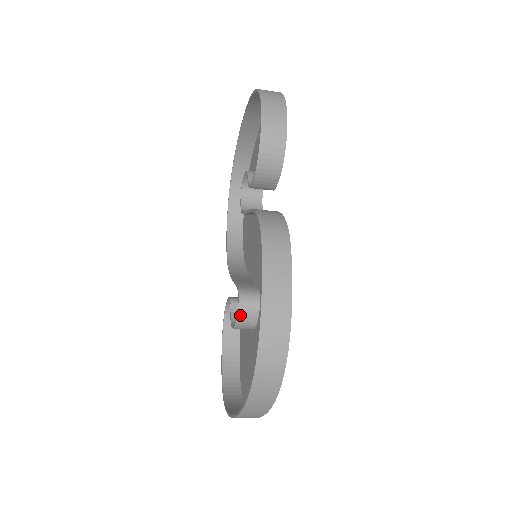
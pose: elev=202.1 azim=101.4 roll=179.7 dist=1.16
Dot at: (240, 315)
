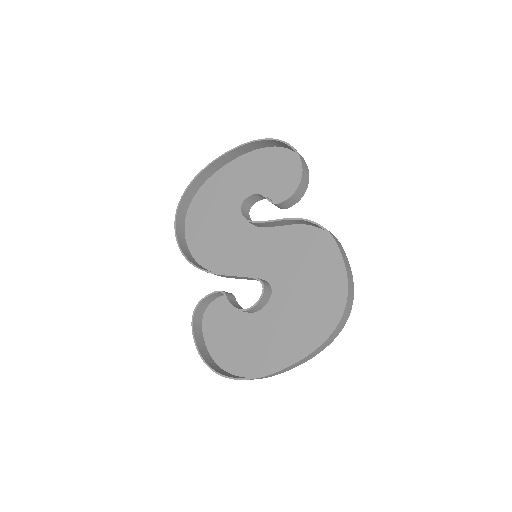
Dot at: (263, 297)
